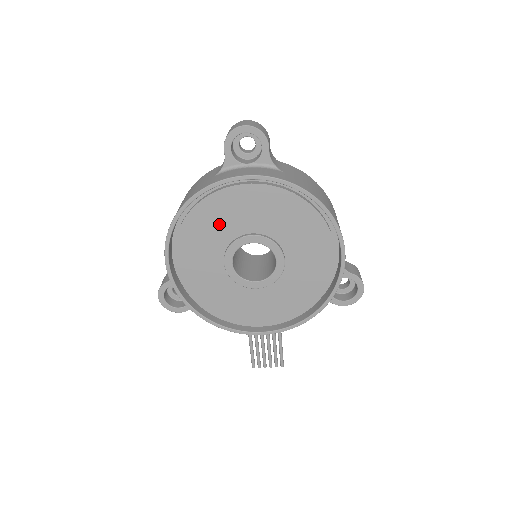
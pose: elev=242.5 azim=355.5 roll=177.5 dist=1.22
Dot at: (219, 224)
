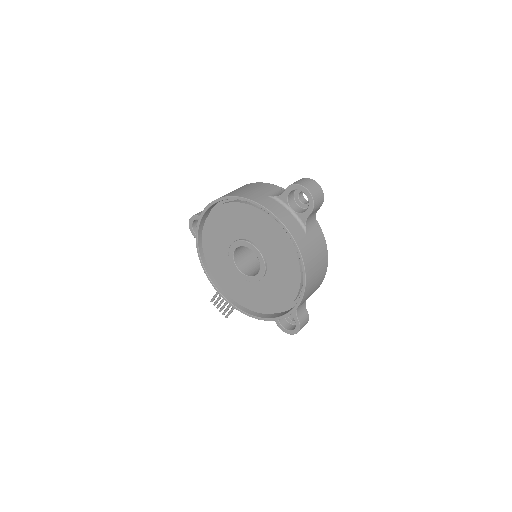
Dot at: (245, 224)
